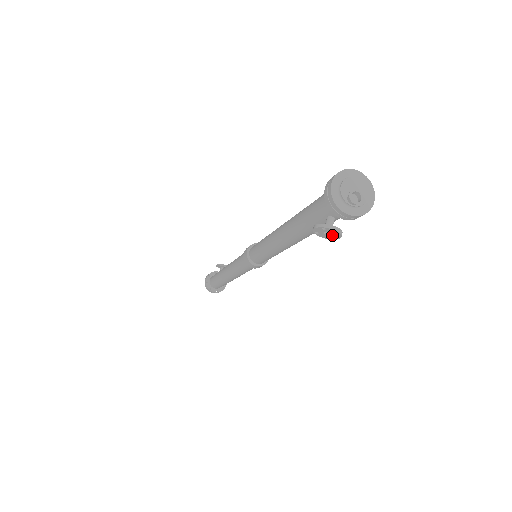
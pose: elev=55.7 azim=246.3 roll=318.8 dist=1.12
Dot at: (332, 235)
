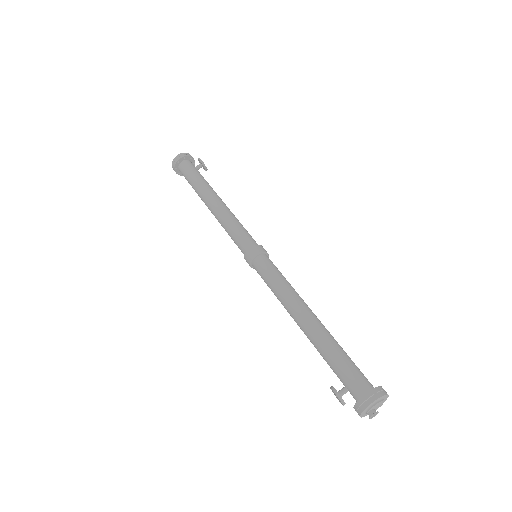
Dot at: (337, 398)
